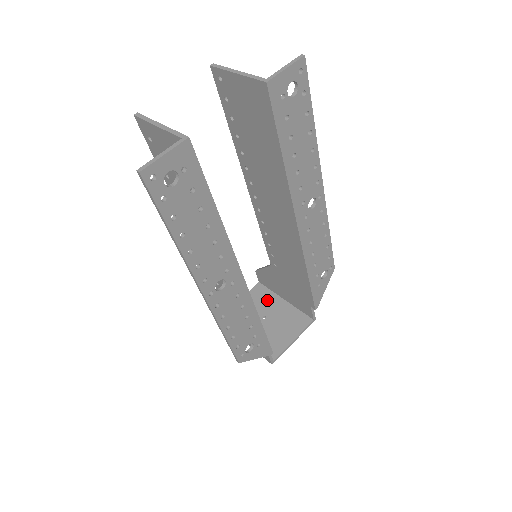
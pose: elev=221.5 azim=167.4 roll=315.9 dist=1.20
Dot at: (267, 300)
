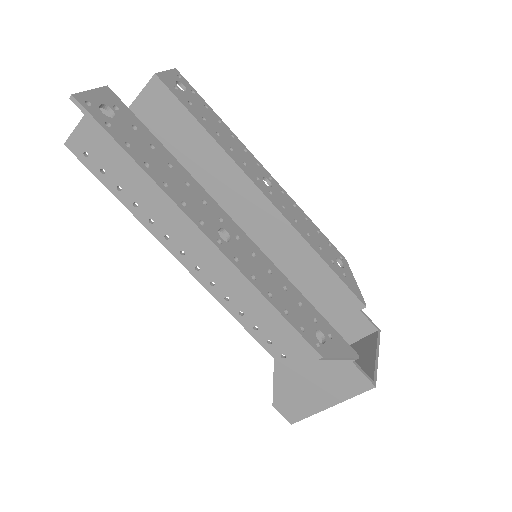
Dot at: occluded
